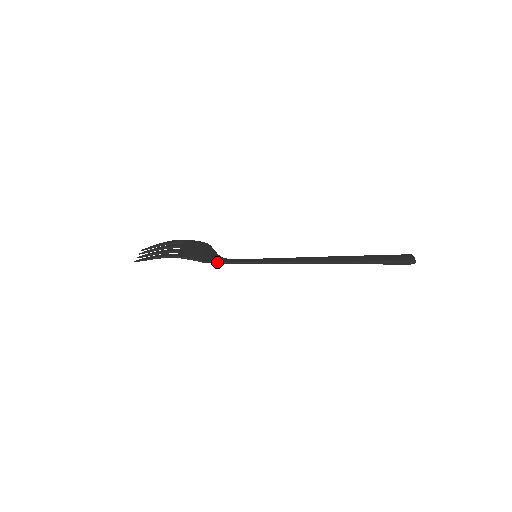
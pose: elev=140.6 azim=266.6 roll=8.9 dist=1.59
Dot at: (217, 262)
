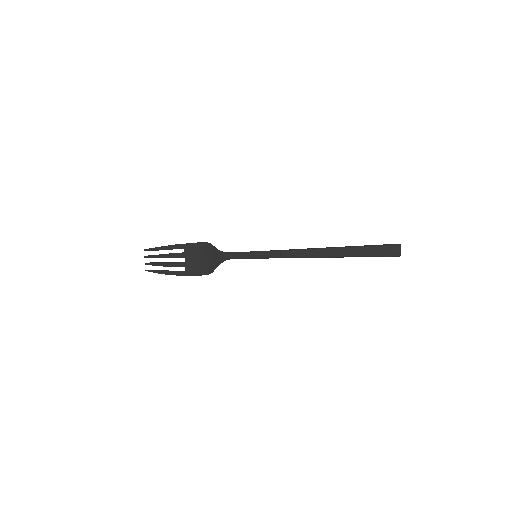
Dot at: occluded
